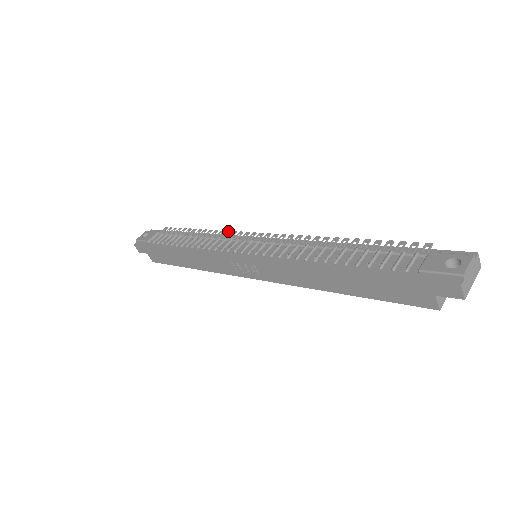
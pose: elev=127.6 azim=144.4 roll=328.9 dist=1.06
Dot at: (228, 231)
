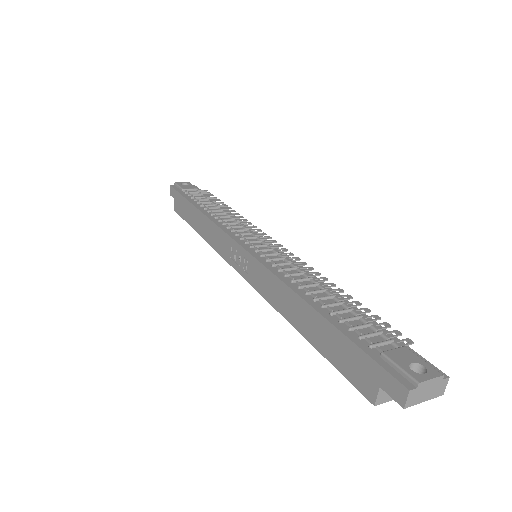
Dot at: occluded
